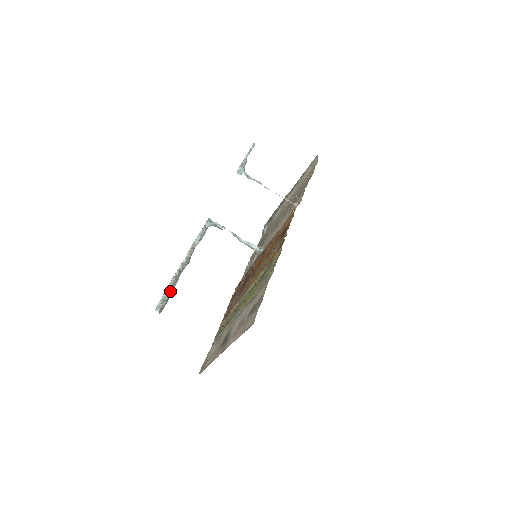
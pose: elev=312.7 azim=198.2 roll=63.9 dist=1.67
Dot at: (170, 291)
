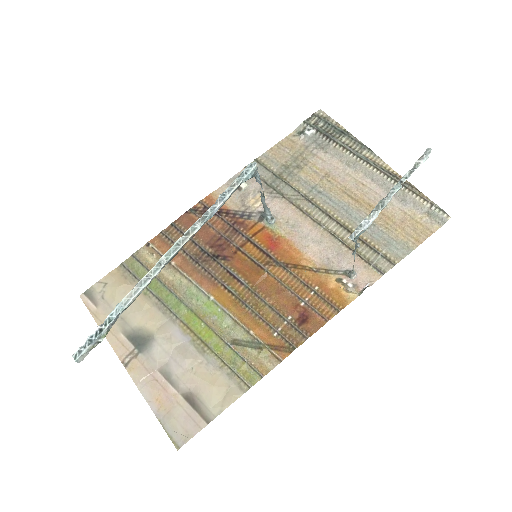
Dot at: (114, 323)
